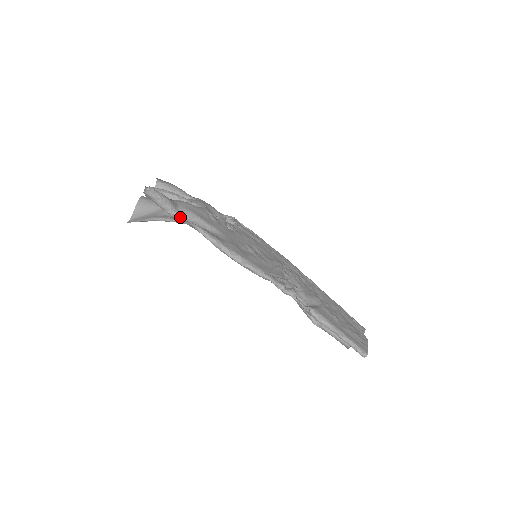
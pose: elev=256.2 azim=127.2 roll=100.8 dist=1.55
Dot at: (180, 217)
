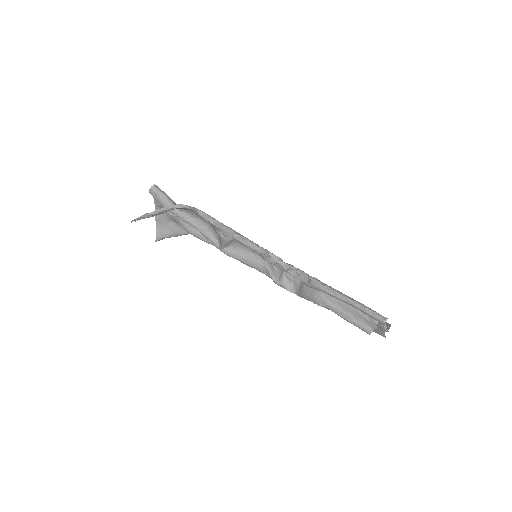
Dot at: (180, 210)
